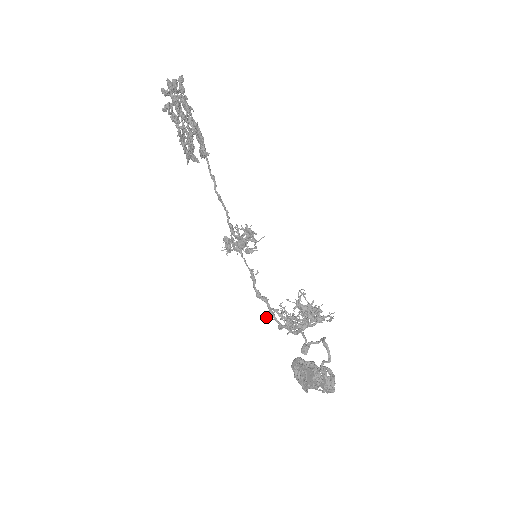
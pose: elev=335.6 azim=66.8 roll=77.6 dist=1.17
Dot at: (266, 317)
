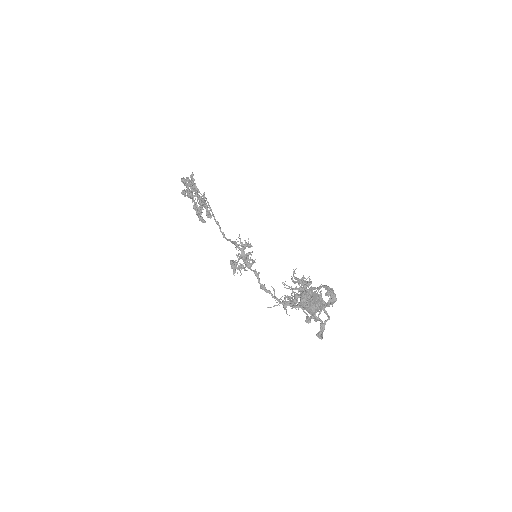
Dot at: occluded
